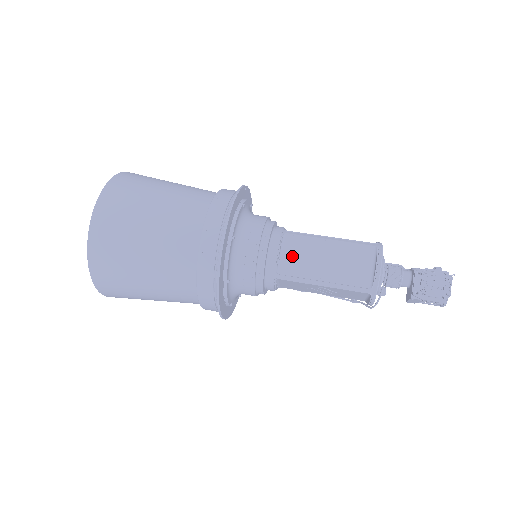
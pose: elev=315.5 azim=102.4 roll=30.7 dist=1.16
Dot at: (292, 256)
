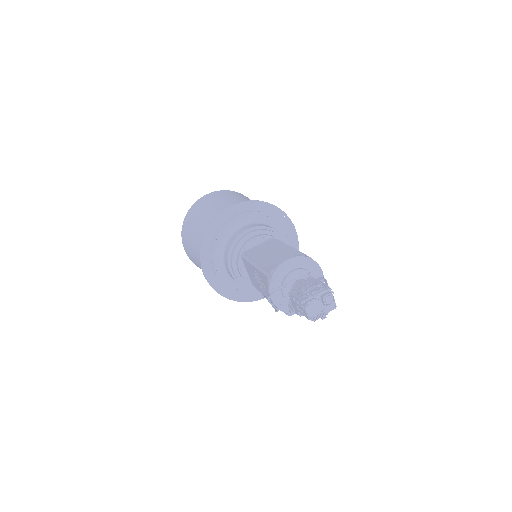
Dot at: (260, 247)
